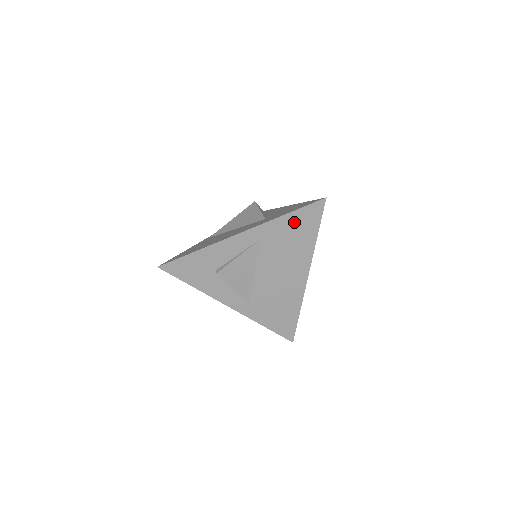
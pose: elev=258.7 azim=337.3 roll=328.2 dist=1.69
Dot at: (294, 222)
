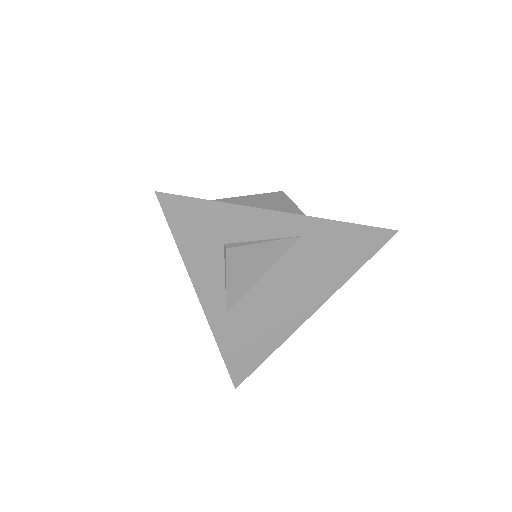
Dot at: (351, 238)
